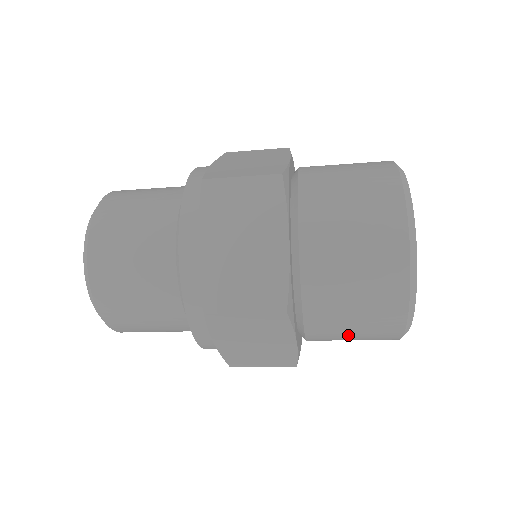
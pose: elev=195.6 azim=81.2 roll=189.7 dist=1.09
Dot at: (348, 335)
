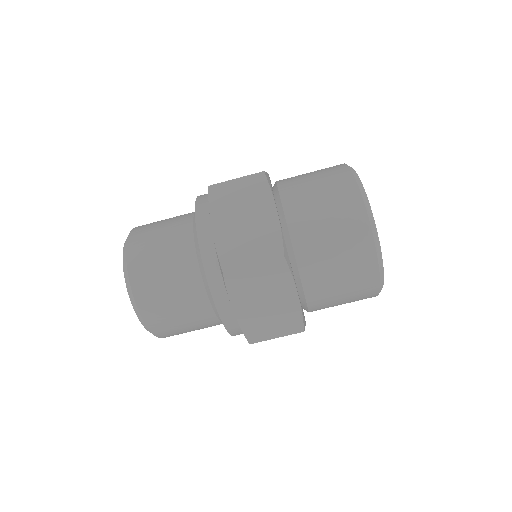
Dot at: (338, 286)
